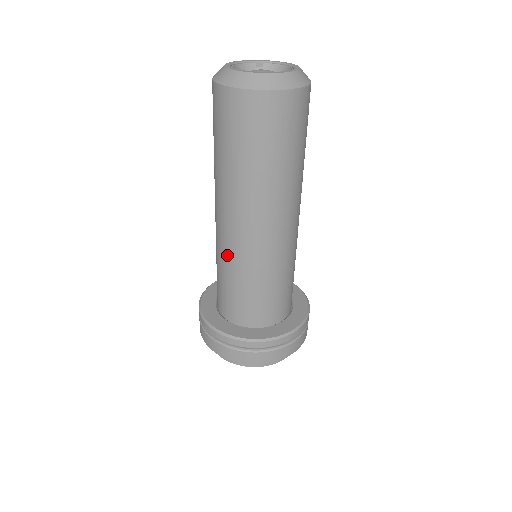
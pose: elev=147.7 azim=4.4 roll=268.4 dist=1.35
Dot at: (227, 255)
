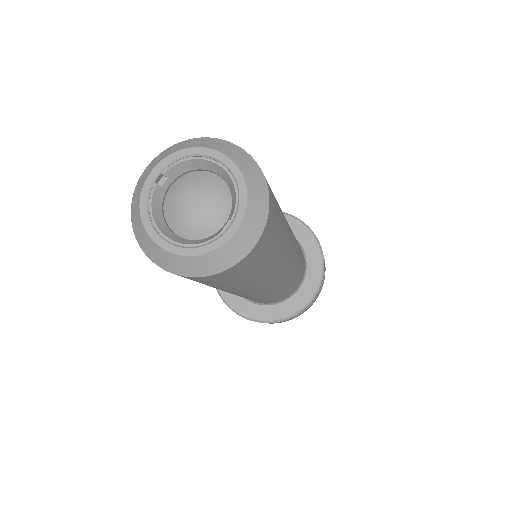
Dot at: occluded
